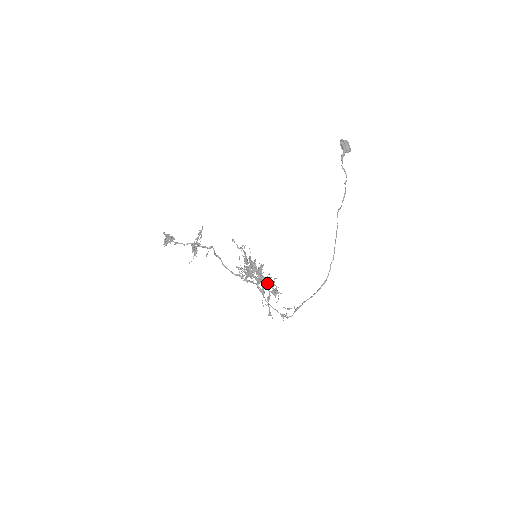
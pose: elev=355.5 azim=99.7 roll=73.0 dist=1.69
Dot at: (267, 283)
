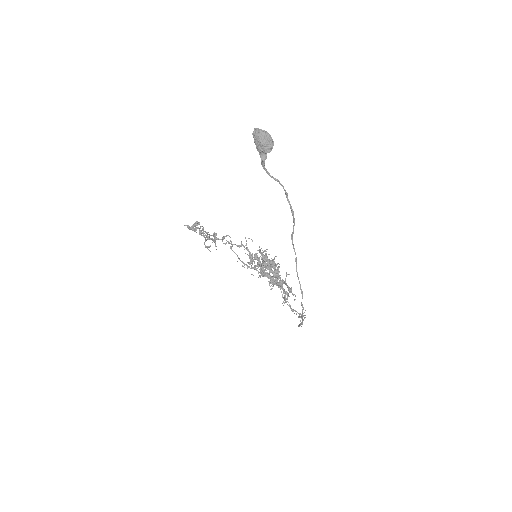
Dot at: (276, 283)
